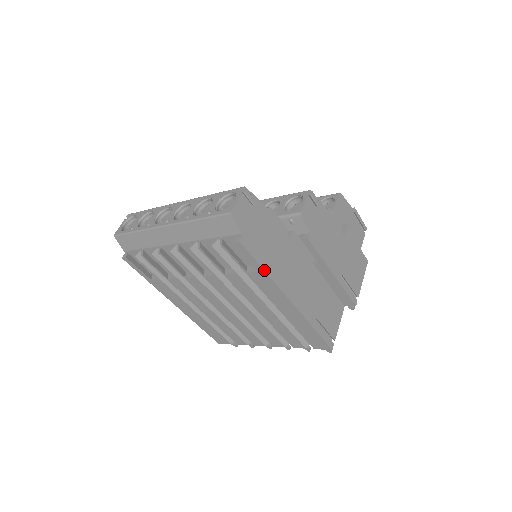
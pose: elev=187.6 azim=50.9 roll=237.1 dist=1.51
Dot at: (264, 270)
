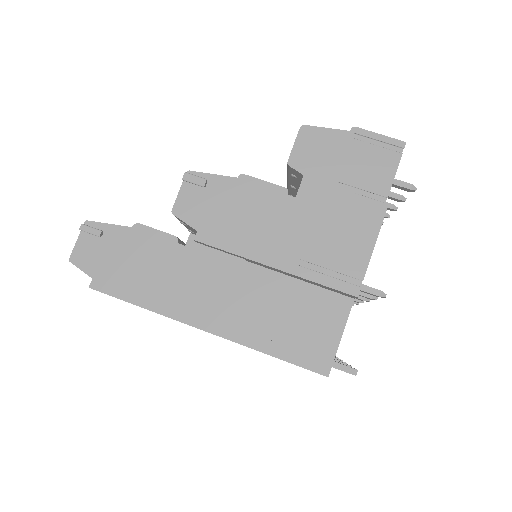
Dot at: (139, 306)
